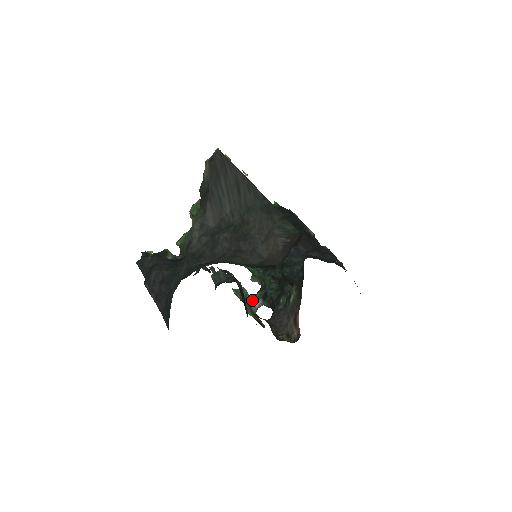
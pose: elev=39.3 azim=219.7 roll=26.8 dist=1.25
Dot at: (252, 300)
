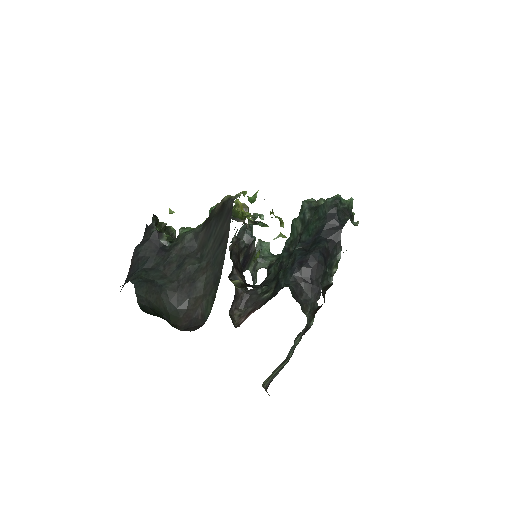
Dot at: (263, 260)
